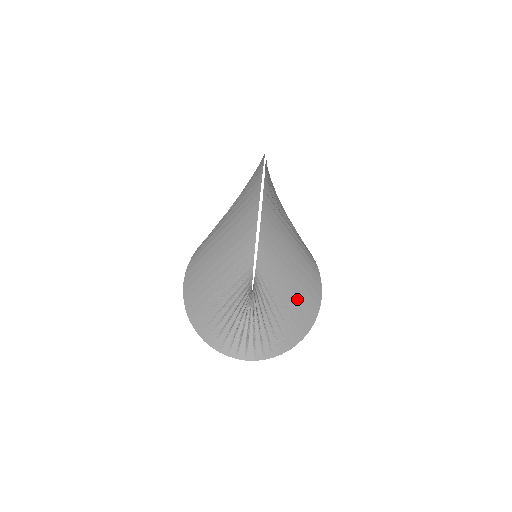
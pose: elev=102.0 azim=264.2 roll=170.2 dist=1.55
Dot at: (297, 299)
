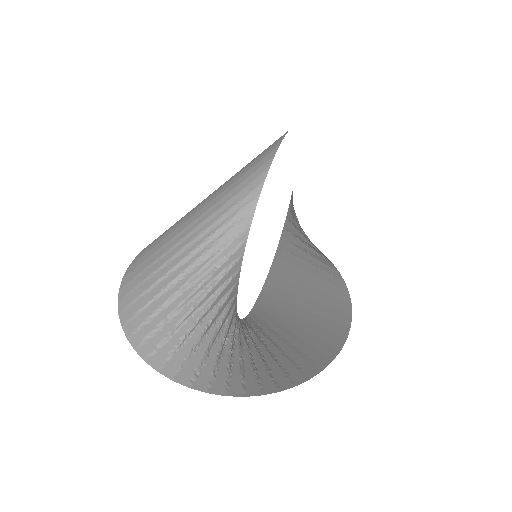
Dot at: (305, 340)
